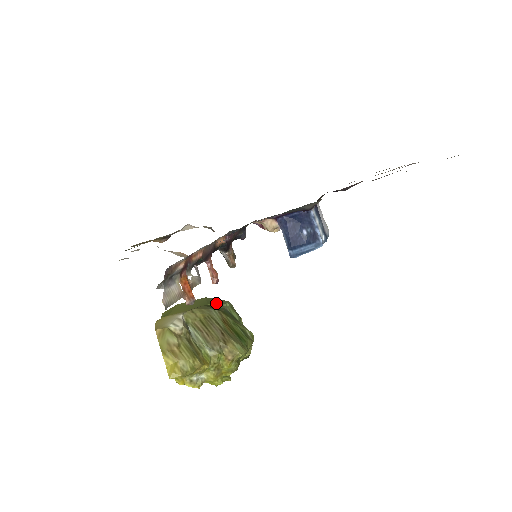
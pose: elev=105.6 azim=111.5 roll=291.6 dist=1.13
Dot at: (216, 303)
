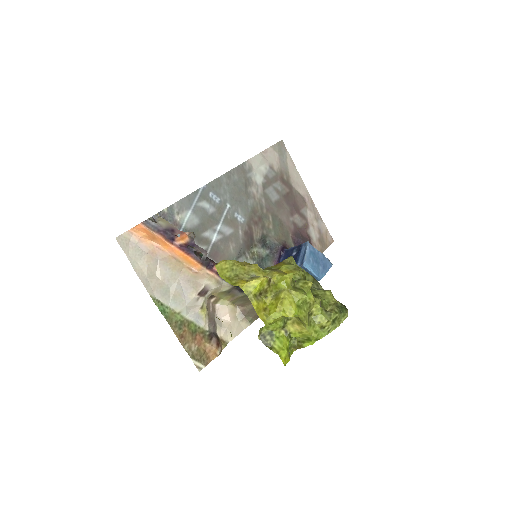
Dot at: occluded
